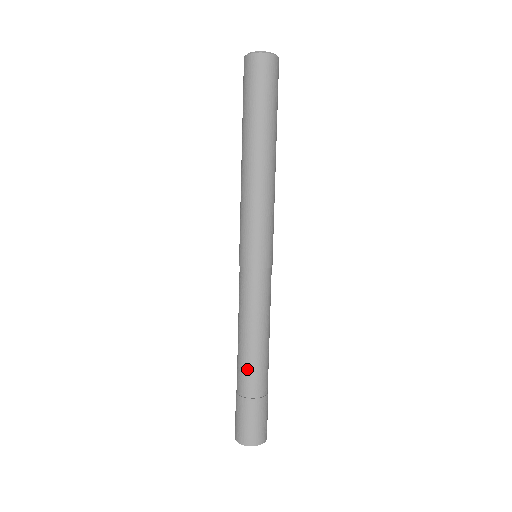
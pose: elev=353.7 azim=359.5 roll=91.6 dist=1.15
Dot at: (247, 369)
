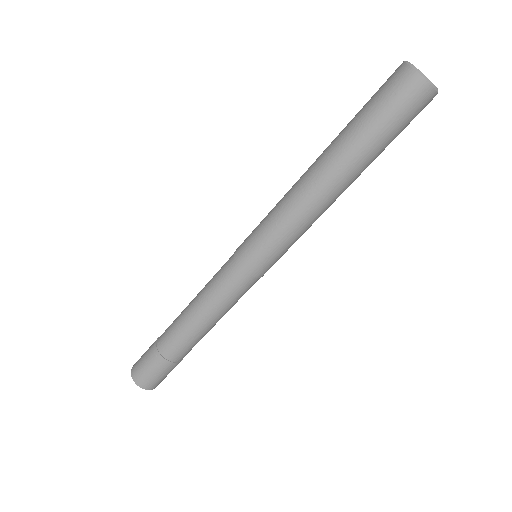
Dot at: (173, 325)
